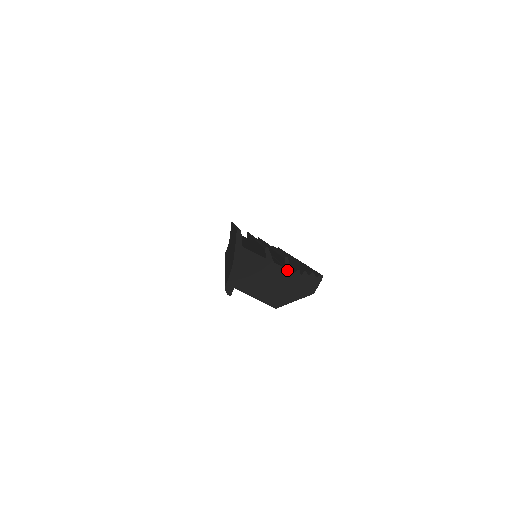
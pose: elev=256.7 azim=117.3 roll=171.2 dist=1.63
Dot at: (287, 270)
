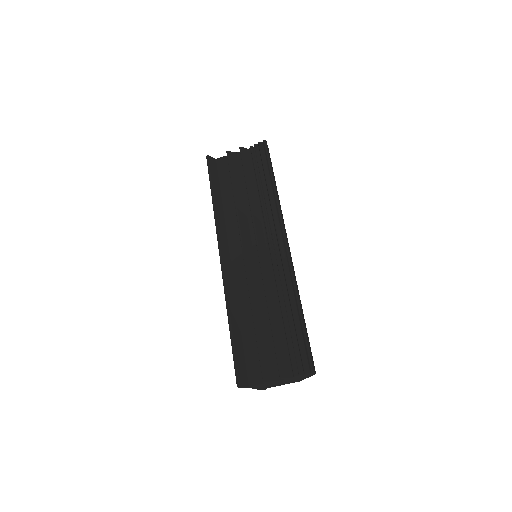
Dot at: (287, 379)
